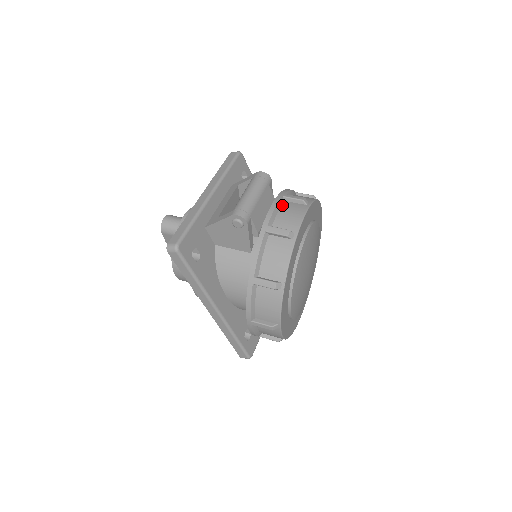
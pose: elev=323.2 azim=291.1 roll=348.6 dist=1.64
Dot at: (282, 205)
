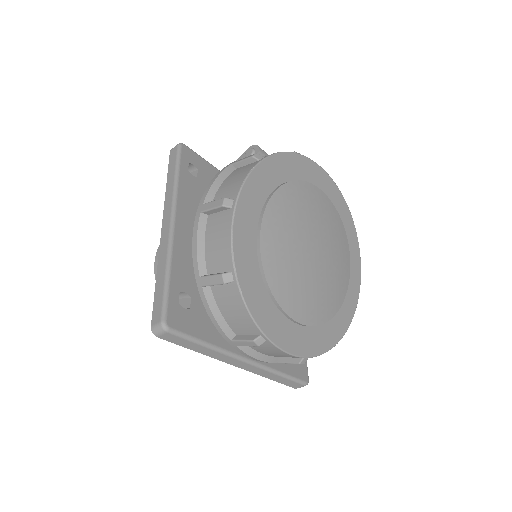
Dot at: occluded
